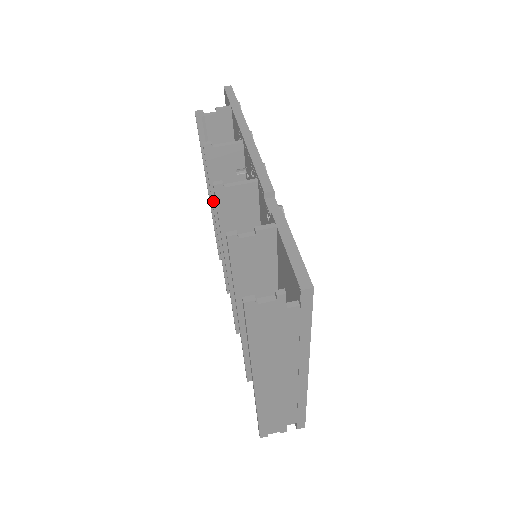
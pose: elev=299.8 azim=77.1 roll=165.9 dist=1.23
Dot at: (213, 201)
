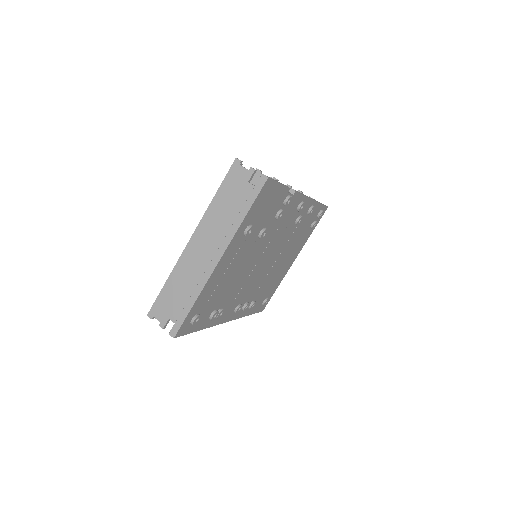
Dot at: occluded
